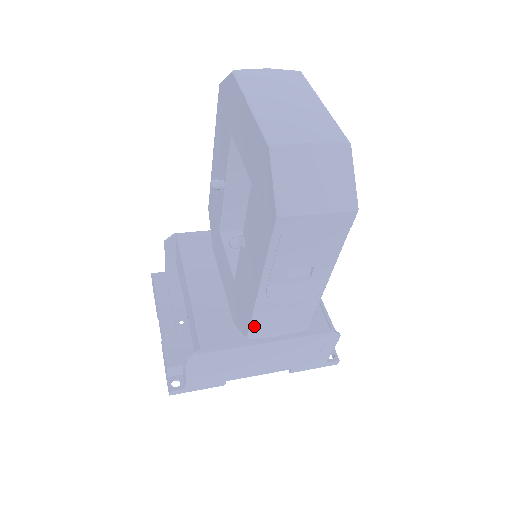
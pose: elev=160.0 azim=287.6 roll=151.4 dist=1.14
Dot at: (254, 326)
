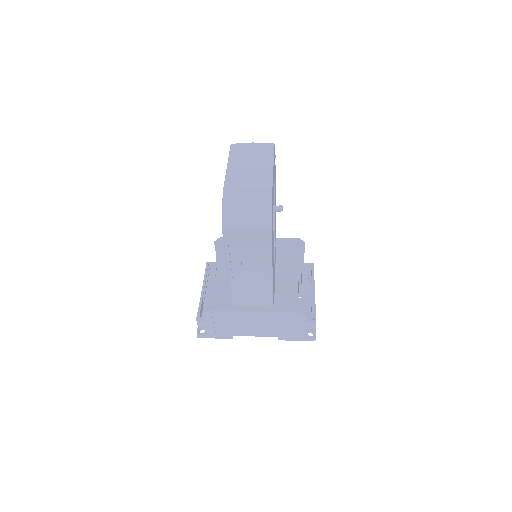
Dot at: (233, 296)
